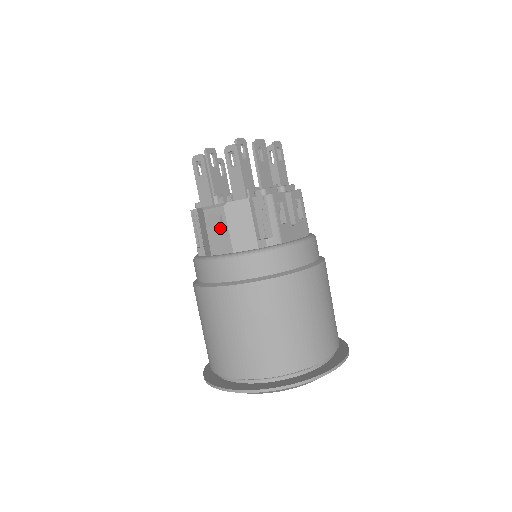
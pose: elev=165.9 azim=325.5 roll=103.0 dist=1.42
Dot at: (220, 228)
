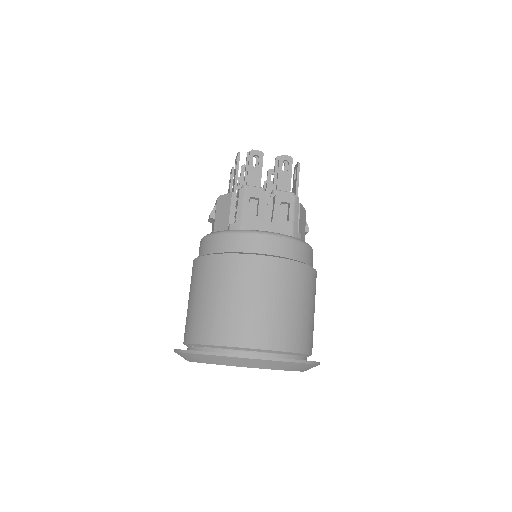
Dot at: (210, 215)
